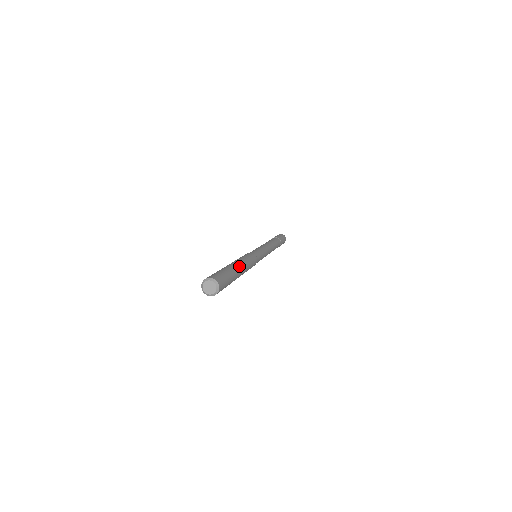
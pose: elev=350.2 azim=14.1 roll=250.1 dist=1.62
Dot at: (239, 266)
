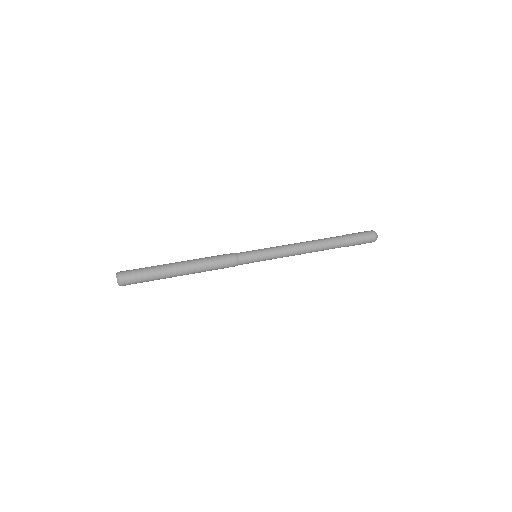
Dot at: (180, 267)
